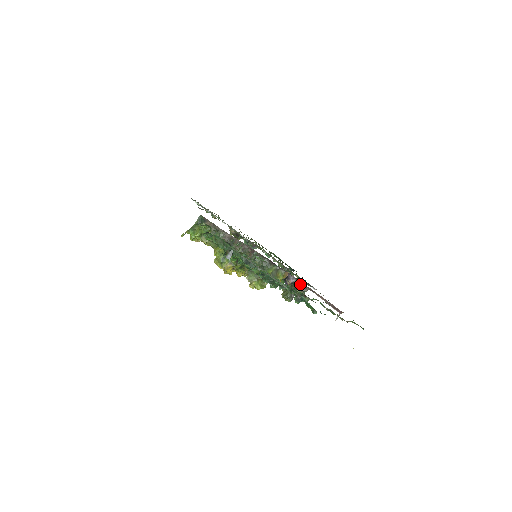
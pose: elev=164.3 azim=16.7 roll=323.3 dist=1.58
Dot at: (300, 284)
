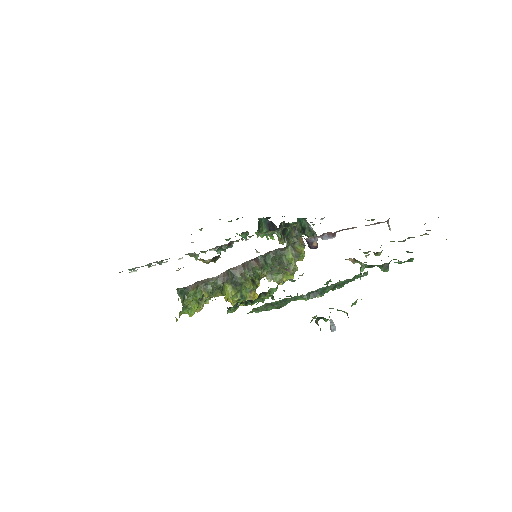
Dot at: (326, 236)
